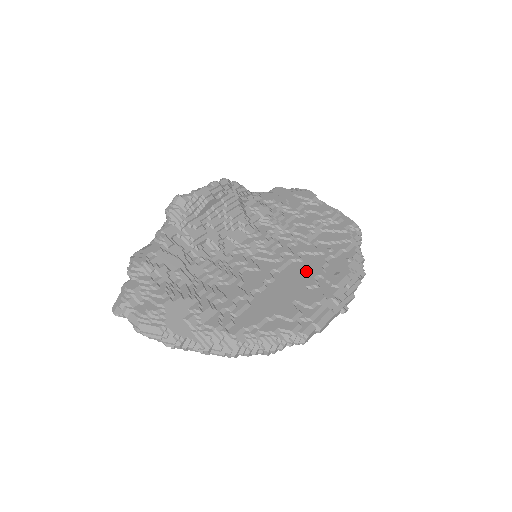
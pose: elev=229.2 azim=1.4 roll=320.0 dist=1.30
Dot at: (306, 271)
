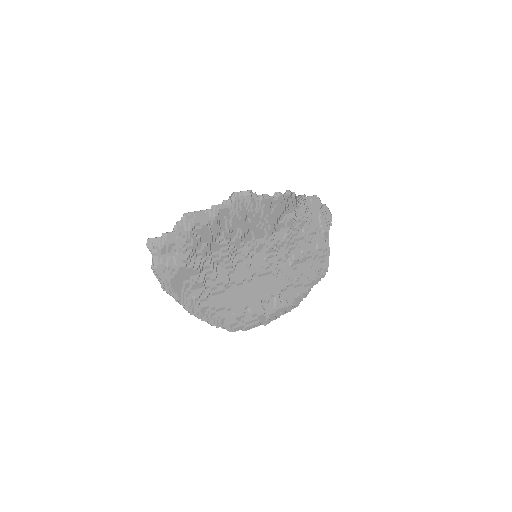
Dot at: (271, 287)
